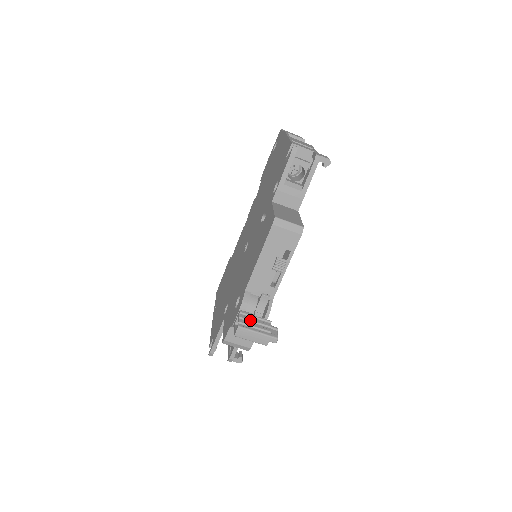
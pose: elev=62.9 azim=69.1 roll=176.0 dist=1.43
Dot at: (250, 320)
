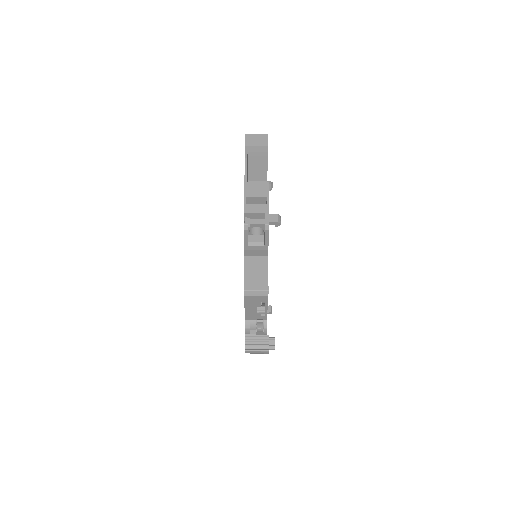
Dot at: (253, 341)
